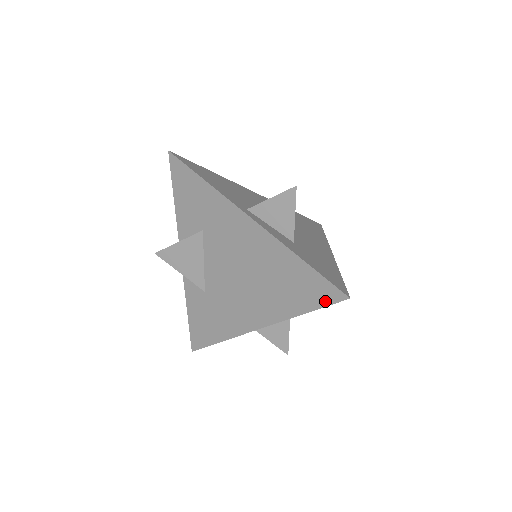
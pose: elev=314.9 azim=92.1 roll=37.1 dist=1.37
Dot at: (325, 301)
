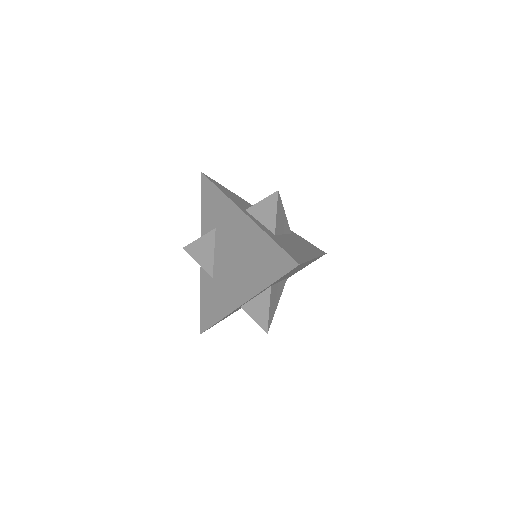
Dot at: (285, 270)
